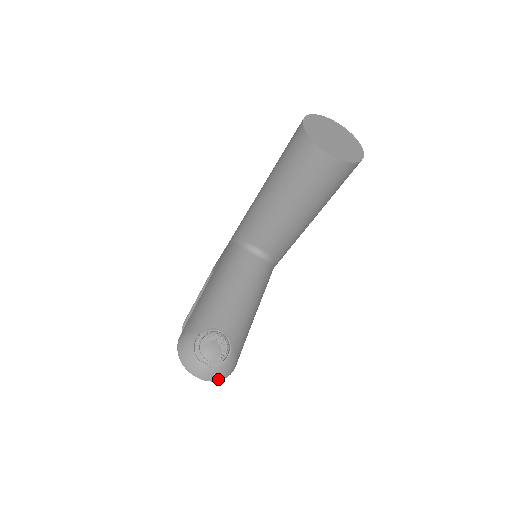
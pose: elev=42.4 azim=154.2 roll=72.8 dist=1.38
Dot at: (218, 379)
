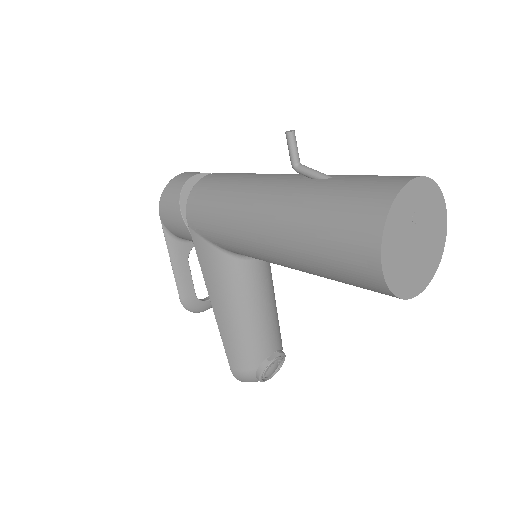
Dot at: occluded
